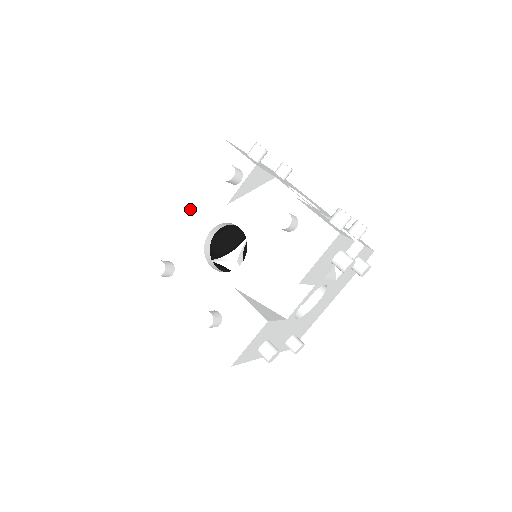
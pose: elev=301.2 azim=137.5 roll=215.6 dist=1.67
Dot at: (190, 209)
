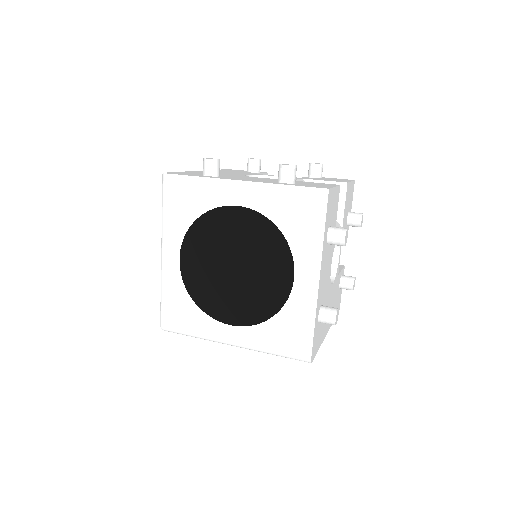
Dot at: occluded
